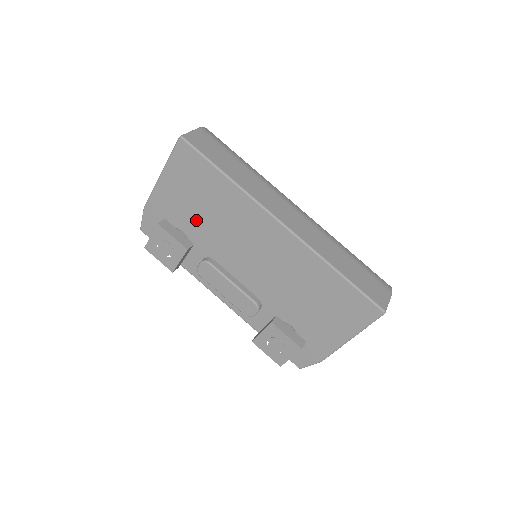
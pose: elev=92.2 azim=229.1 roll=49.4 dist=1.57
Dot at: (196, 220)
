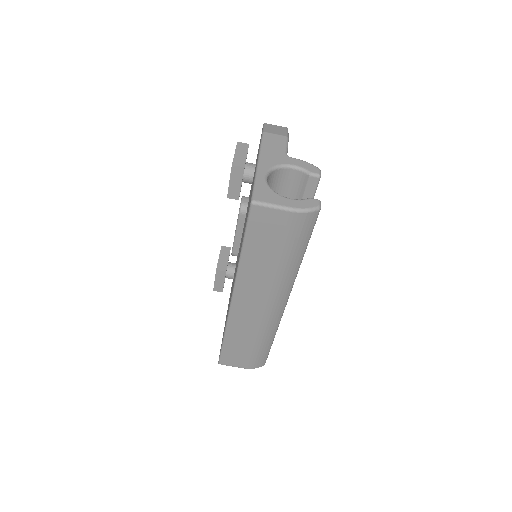
Dot at: occluded
